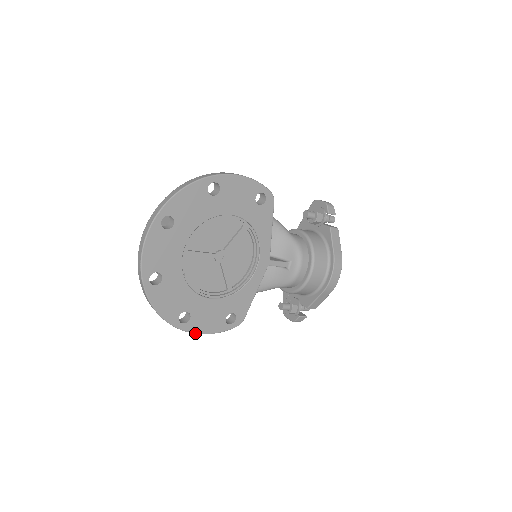
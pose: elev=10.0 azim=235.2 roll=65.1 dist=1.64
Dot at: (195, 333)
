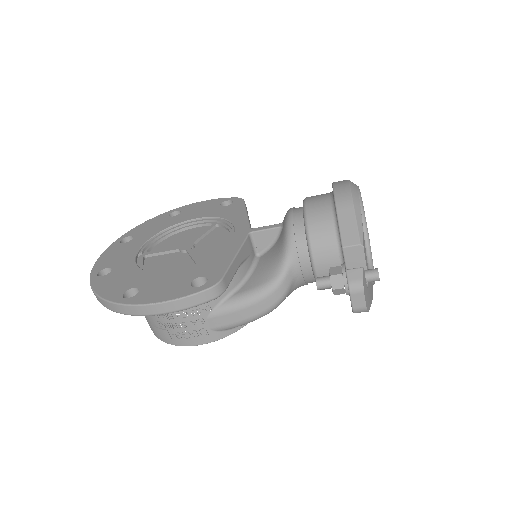
Dot at: (143, 305)
